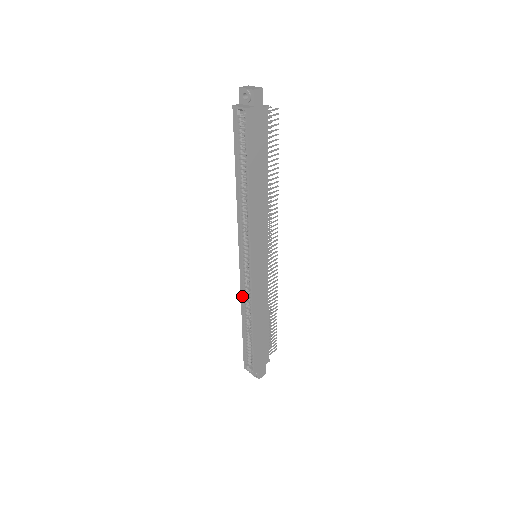
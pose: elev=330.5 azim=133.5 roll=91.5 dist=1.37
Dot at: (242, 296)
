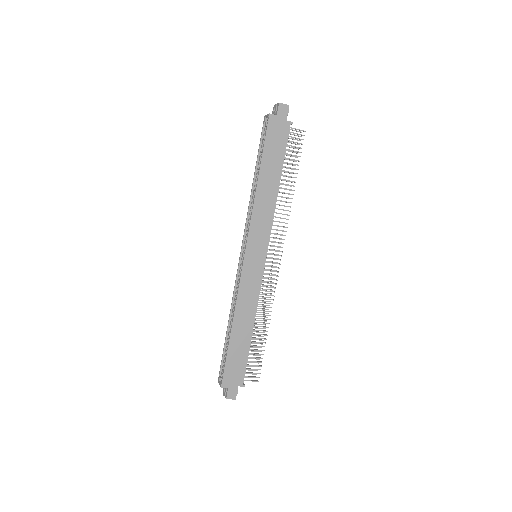
Dot at: (234, 293)
